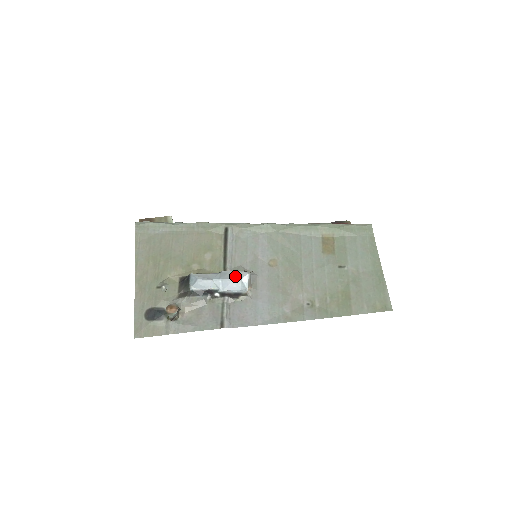
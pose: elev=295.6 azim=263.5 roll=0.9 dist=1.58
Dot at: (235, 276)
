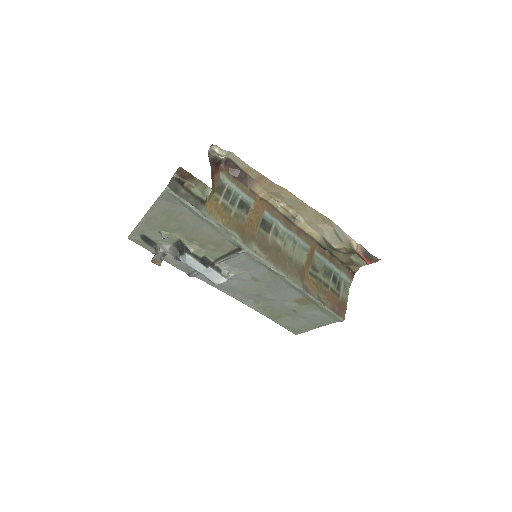
Dot at: (214, 278)
